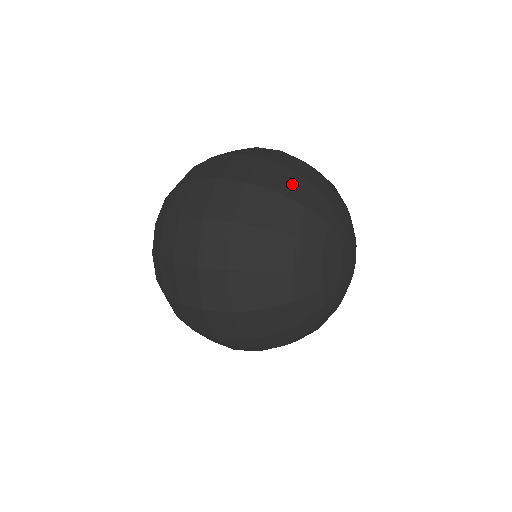
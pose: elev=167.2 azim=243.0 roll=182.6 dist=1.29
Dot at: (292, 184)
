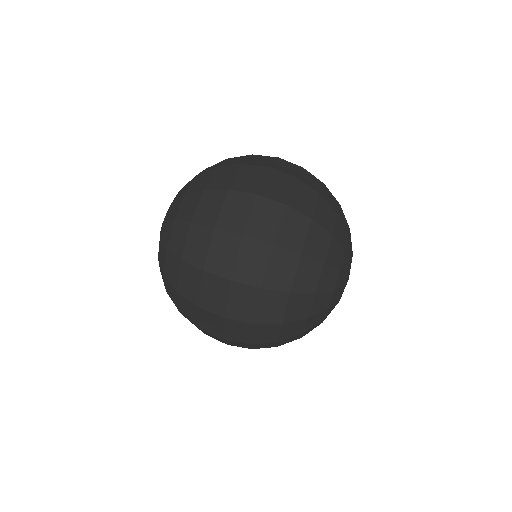
Dot at: (314, 240)
